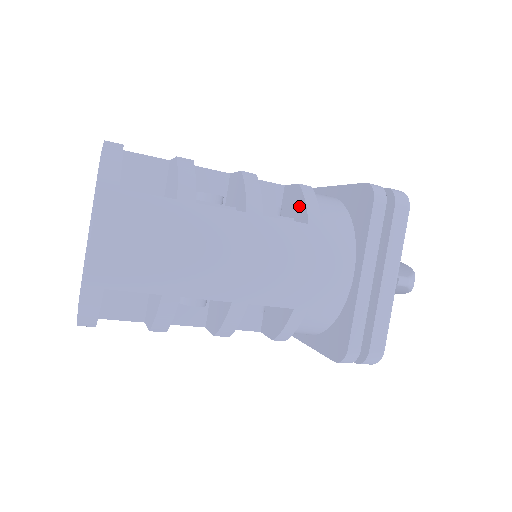
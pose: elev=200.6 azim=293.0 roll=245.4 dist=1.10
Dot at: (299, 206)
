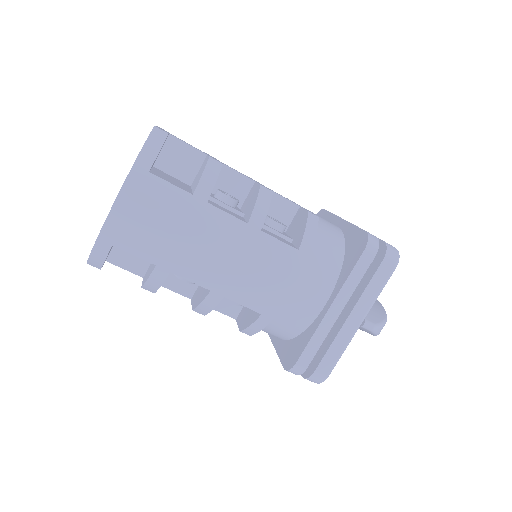
Dot at: (300, 231)
